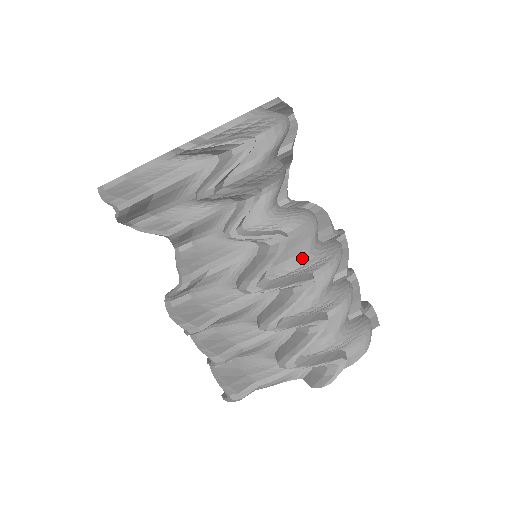
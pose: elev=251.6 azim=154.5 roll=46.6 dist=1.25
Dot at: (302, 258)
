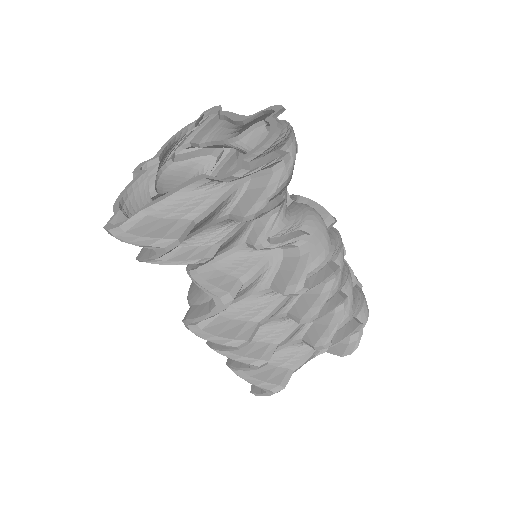
Dot at: (329, 251)
